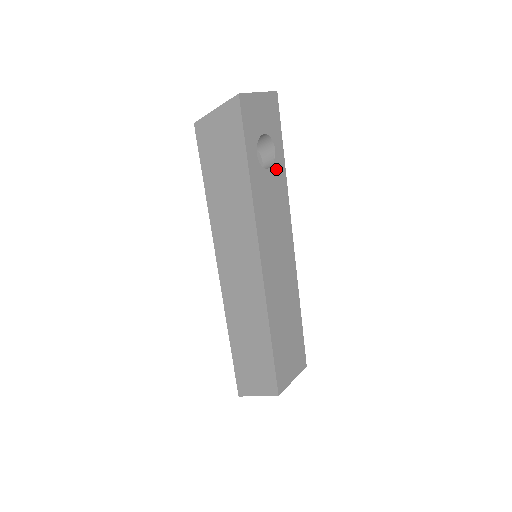
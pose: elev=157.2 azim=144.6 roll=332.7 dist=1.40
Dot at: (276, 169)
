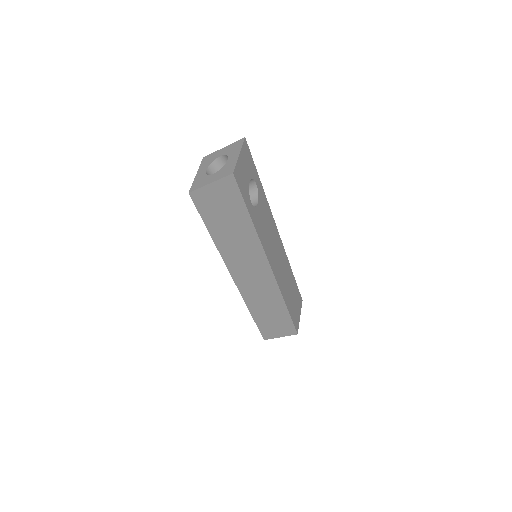
Dot at: (260, 197)
